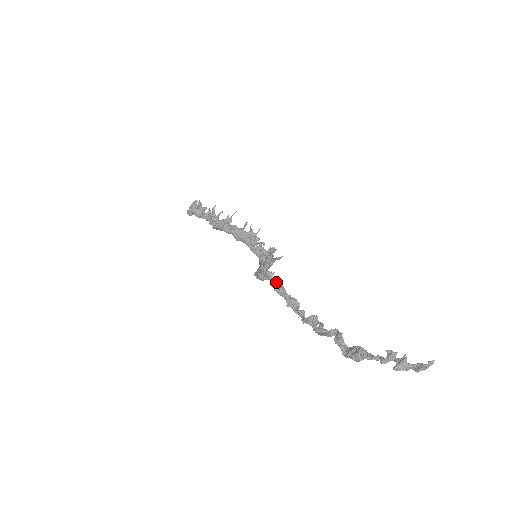
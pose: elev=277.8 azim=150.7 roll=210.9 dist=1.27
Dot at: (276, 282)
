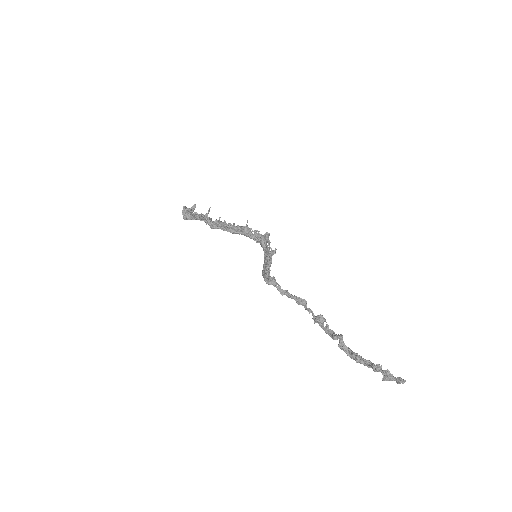
Dot at: (280, 290)
